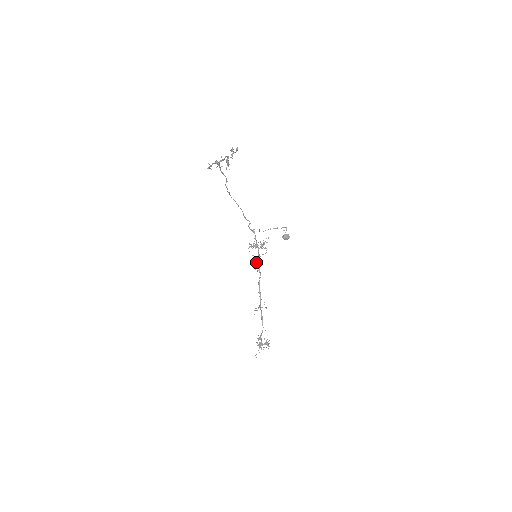
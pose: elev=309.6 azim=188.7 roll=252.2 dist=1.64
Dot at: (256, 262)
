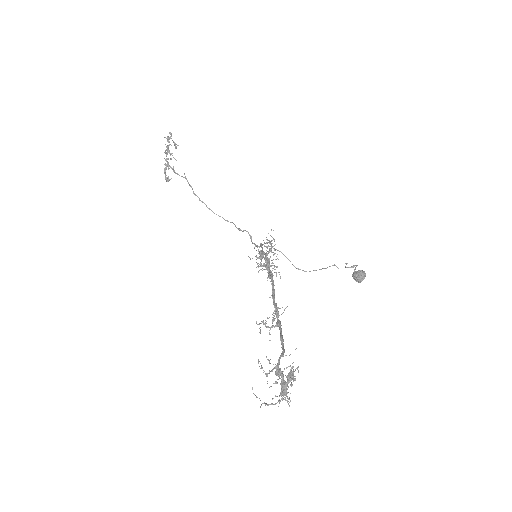
Dot at: (260, 266)
